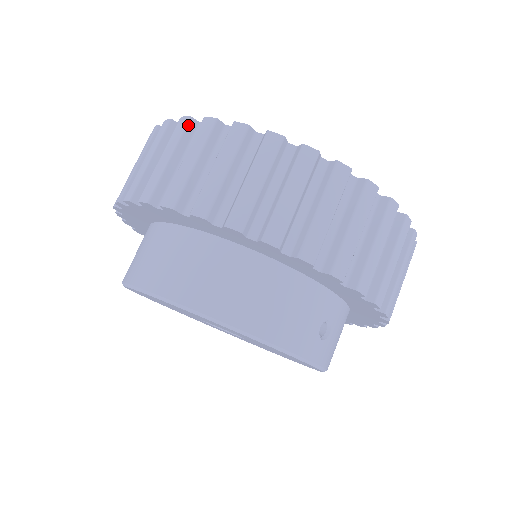
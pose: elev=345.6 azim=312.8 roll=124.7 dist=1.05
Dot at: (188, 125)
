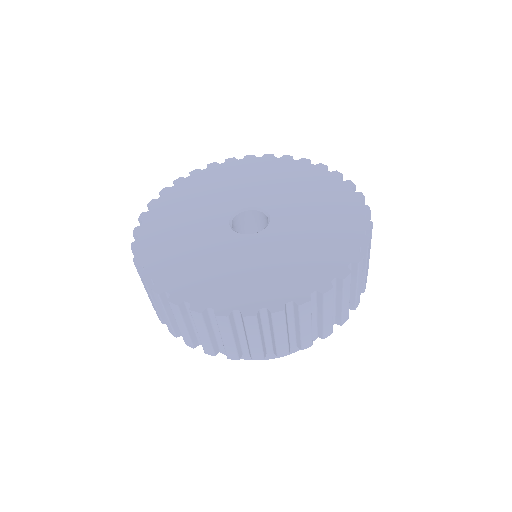
Dot at: (180, 309)
